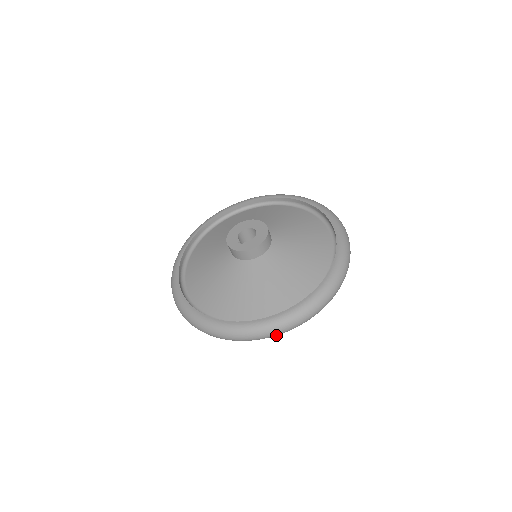
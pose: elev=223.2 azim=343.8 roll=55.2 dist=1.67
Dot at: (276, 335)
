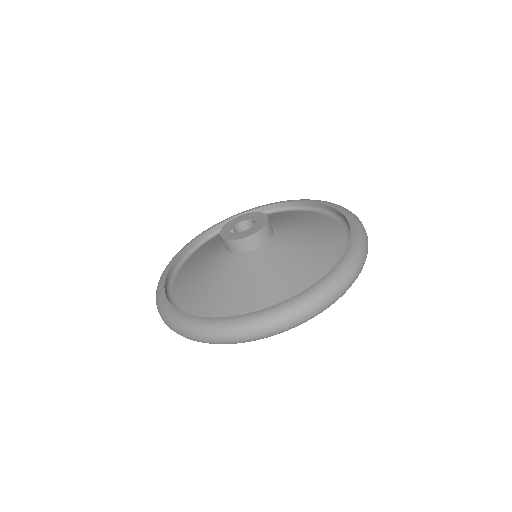
Dot at: (211, 343)
